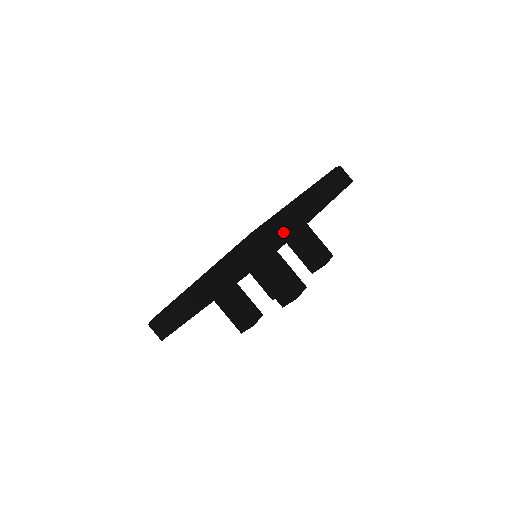
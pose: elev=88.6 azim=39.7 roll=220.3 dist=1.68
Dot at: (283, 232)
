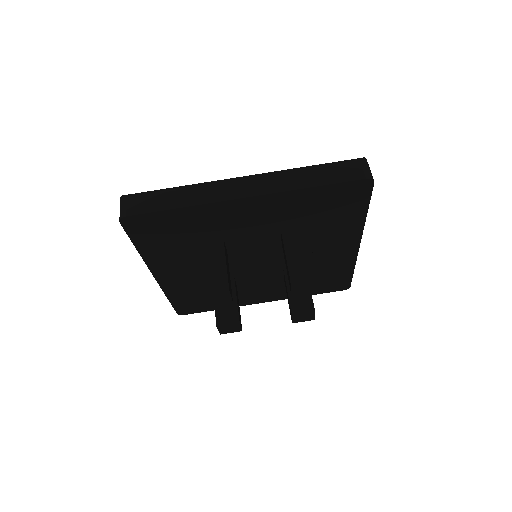
Dot at: occluded
